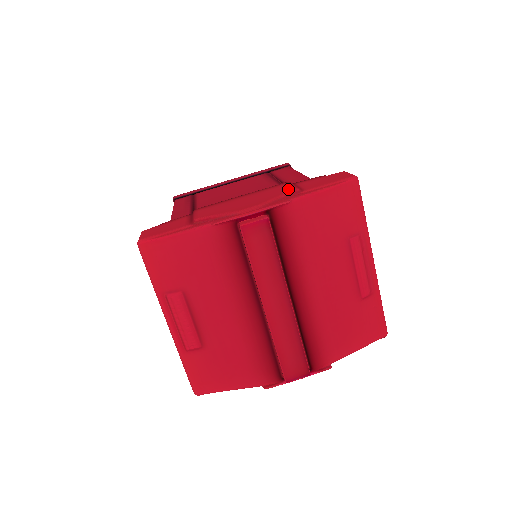
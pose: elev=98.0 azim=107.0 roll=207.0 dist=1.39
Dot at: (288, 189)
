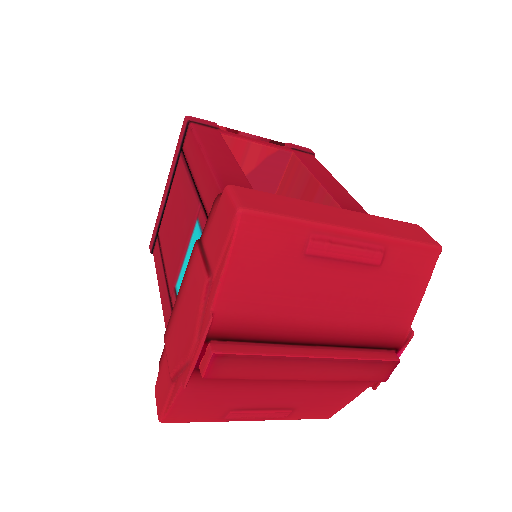
Dot at: (200, 281)
